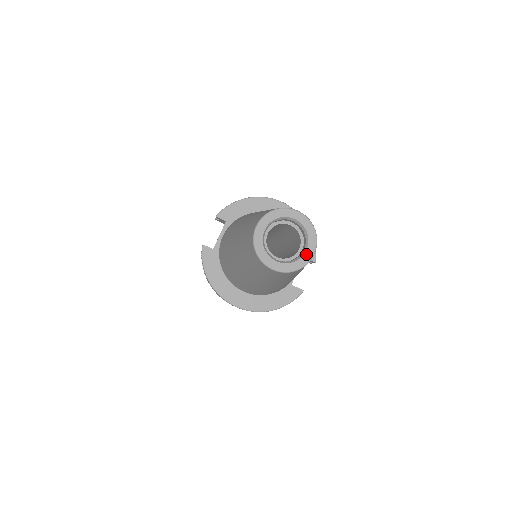
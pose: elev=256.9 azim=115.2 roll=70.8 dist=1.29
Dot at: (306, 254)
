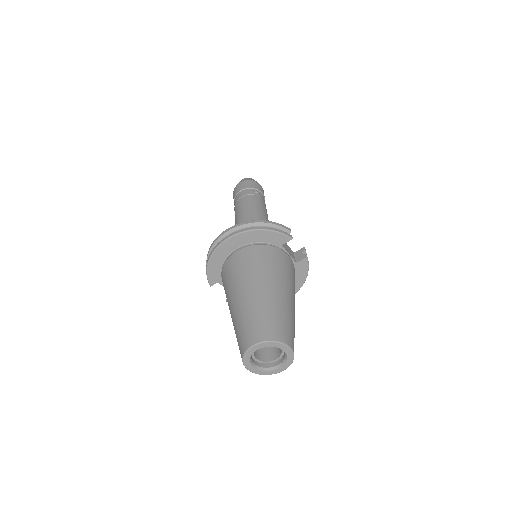
Dot at: (287, 353)
